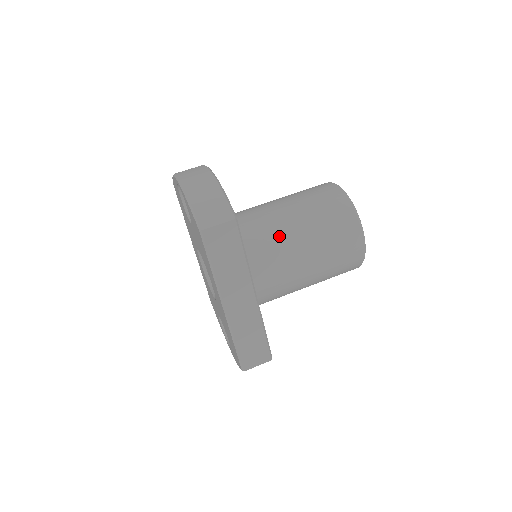
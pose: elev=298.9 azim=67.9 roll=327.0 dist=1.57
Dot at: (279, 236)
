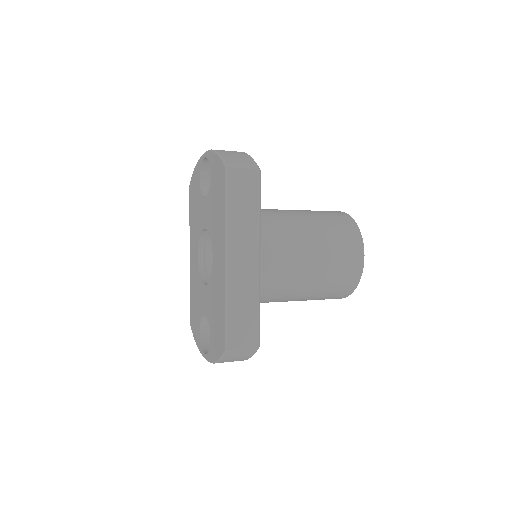
Dot at: (287, 224)
